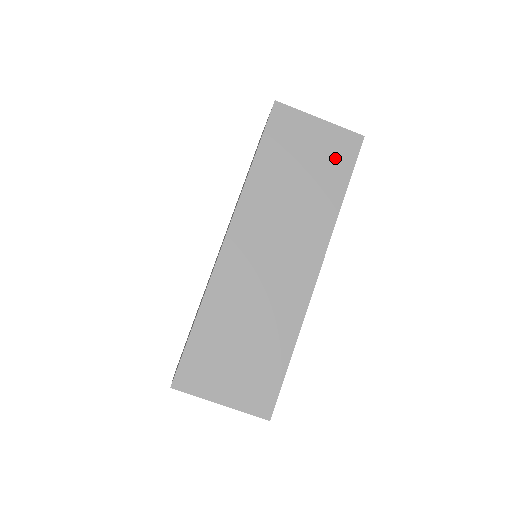
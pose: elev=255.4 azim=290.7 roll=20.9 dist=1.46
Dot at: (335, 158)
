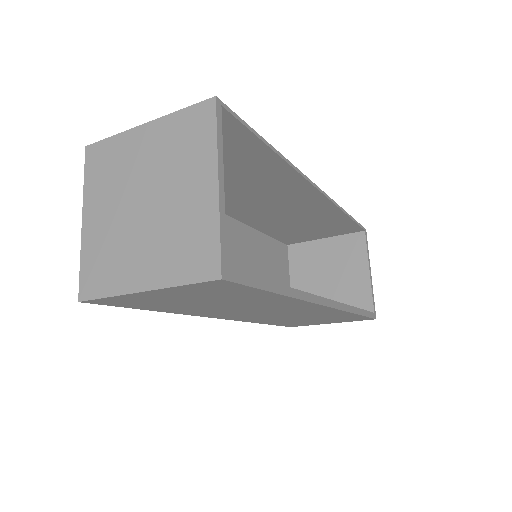
Dot at: (221, 293)
